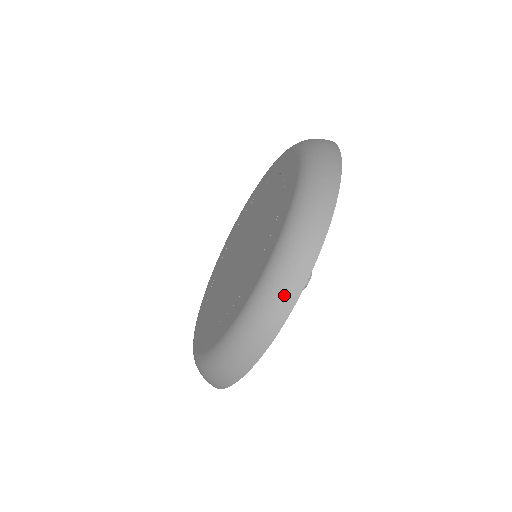
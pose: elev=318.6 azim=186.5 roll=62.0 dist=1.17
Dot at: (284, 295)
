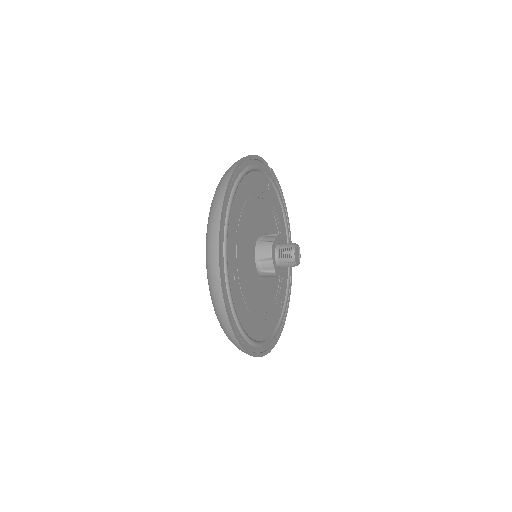
Dot at: (227, 332)
